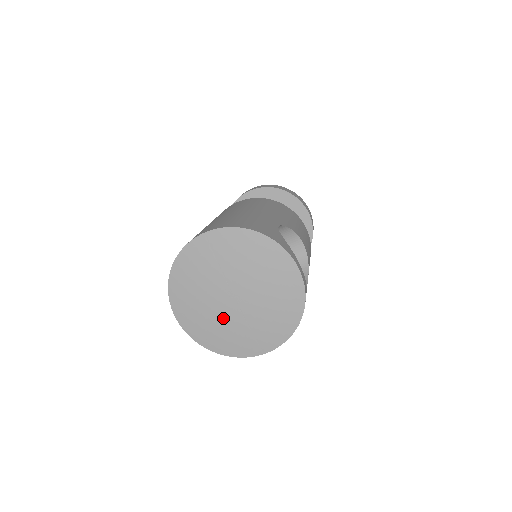
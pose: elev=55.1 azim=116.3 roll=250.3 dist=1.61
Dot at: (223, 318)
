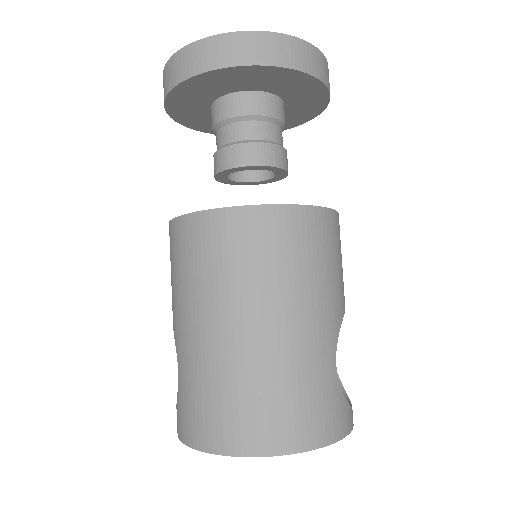
Dot at: occluded
